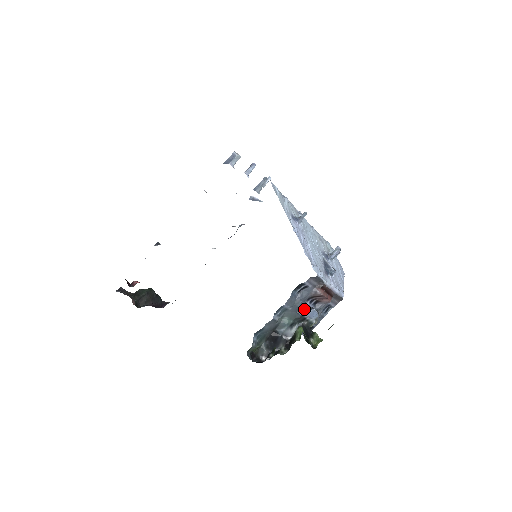
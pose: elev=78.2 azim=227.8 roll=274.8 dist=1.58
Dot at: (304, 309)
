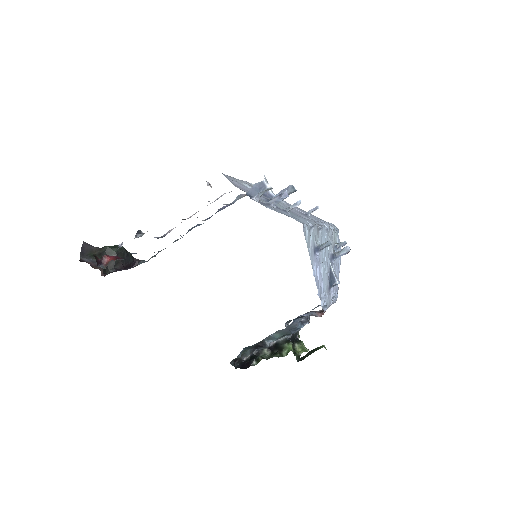
Dot at: (298, 329)
